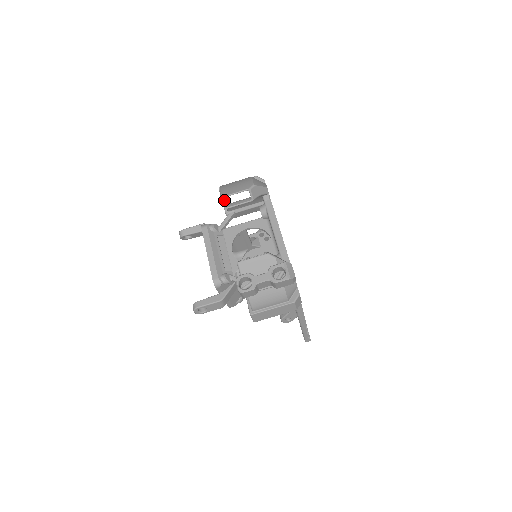
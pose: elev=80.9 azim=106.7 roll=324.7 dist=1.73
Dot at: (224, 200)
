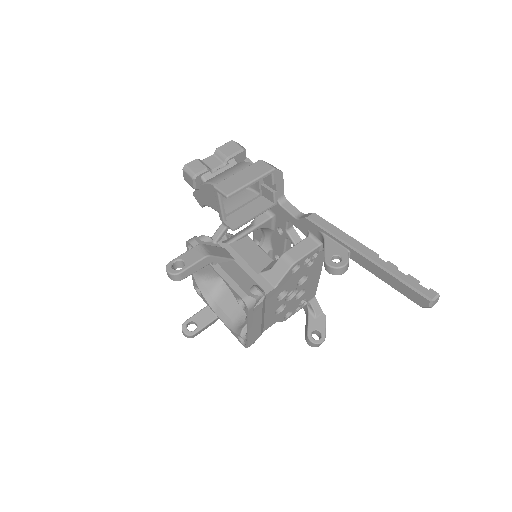
Dot at: occluded
